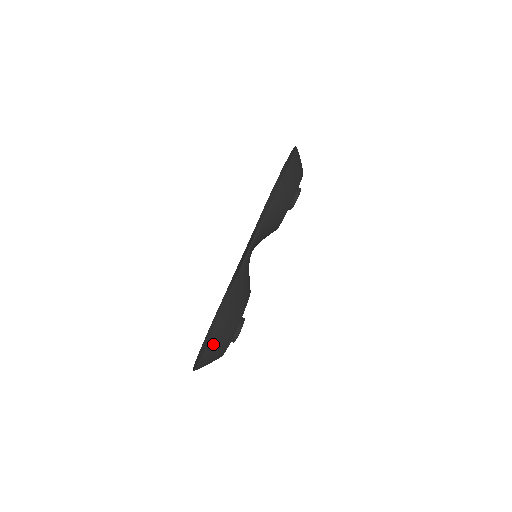
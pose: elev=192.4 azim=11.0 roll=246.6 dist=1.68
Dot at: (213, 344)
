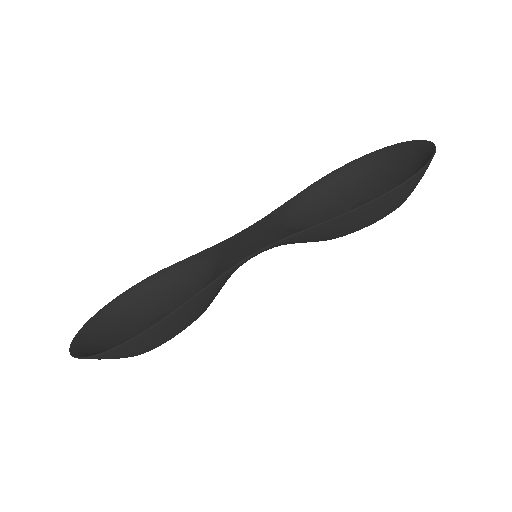
Dot at: (107, 355)
